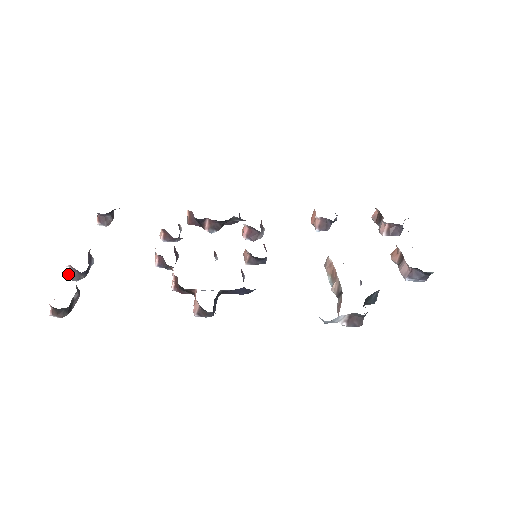
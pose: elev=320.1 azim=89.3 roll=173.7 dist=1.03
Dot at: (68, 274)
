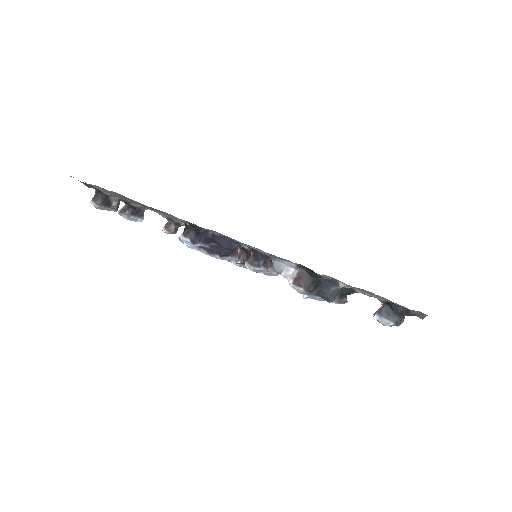
Dot at: (120, 209)
